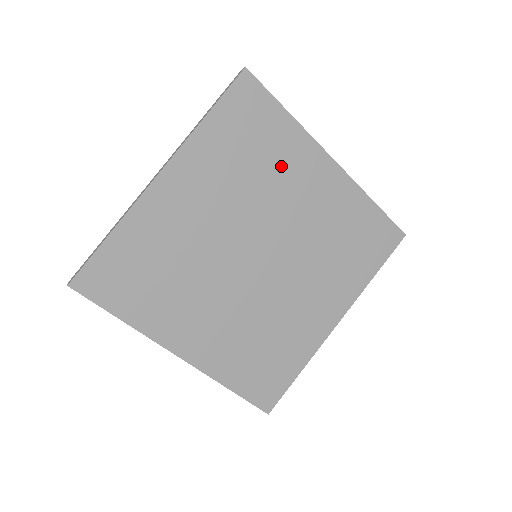
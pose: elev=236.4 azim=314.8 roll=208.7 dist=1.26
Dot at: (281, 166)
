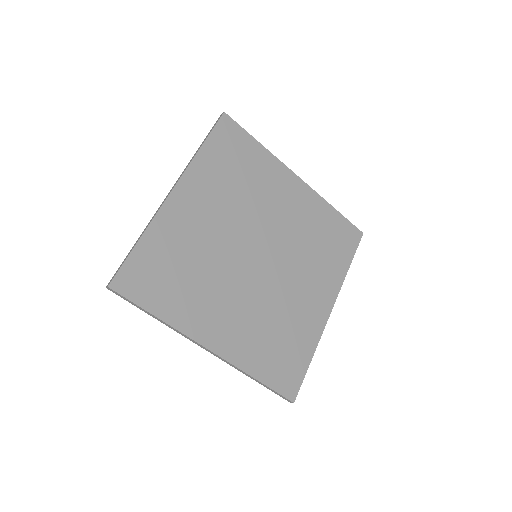
Dot at: (262, 182)
